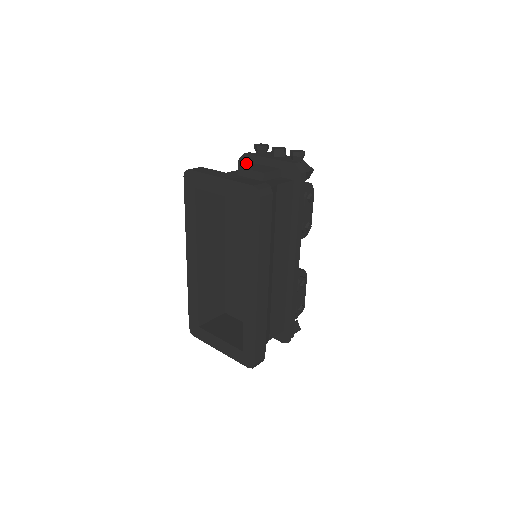
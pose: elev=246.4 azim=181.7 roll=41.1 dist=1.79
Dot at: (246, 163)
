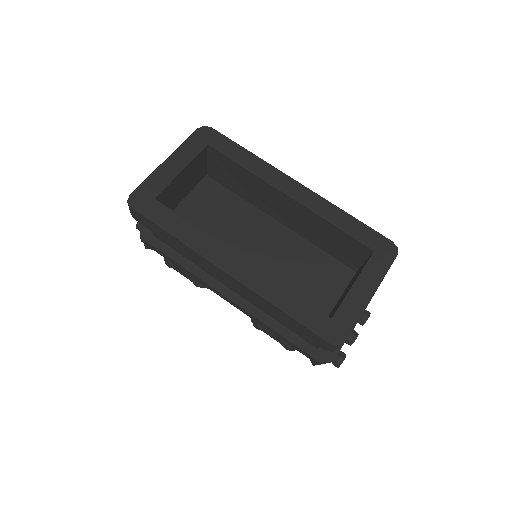
Dot at: occluded
